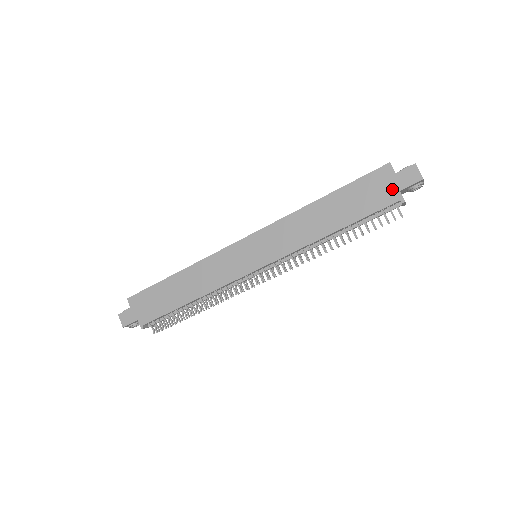
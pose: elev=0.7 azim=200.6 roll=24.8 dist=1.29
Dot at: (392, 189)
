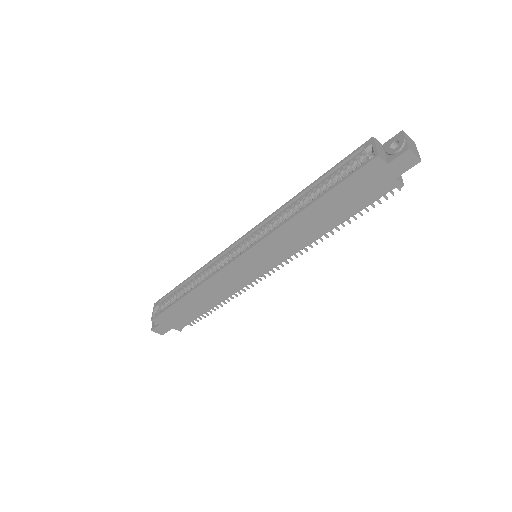
Dot at: (387, 179)
